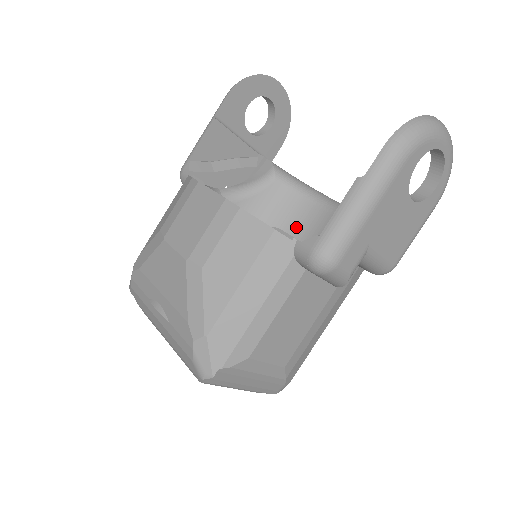
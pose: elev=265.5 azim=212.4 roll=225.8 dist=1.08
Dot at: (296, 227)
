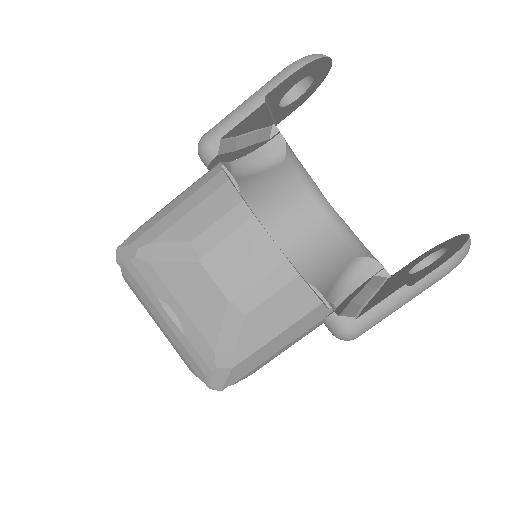
Dot at: (284, 213)
